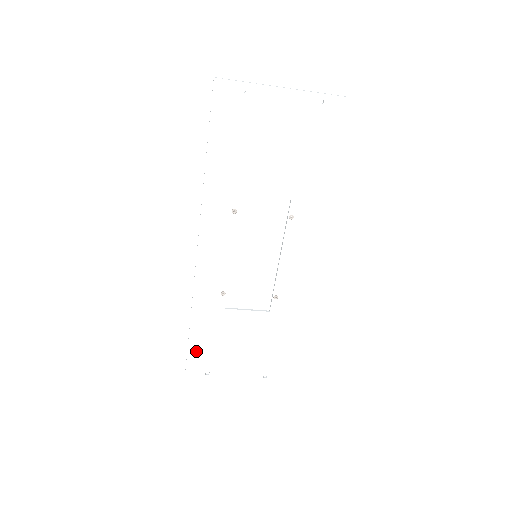
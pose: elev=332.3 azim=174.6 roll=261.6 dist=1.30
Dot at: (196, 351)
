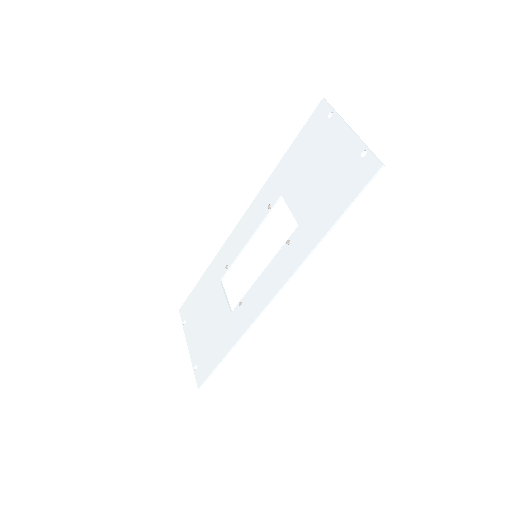
Dot at: (193, 298)
